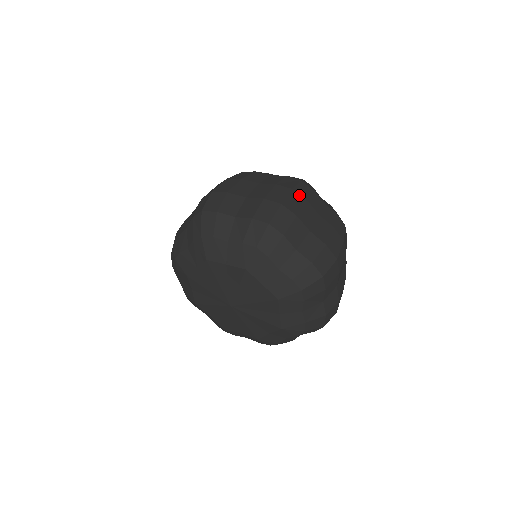
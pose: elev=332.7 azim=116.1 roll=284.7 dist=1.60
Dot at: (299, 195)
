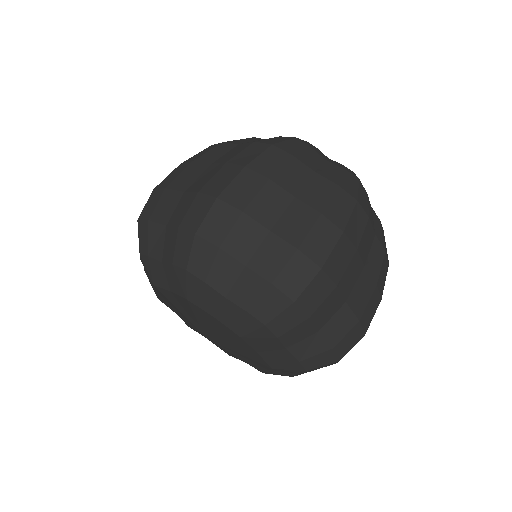
Dot at: (256, 174)
